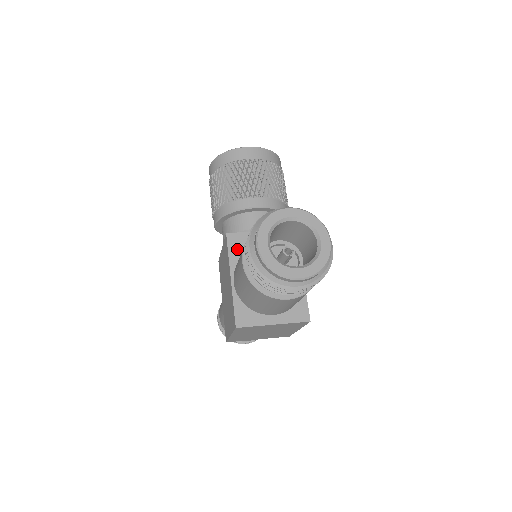
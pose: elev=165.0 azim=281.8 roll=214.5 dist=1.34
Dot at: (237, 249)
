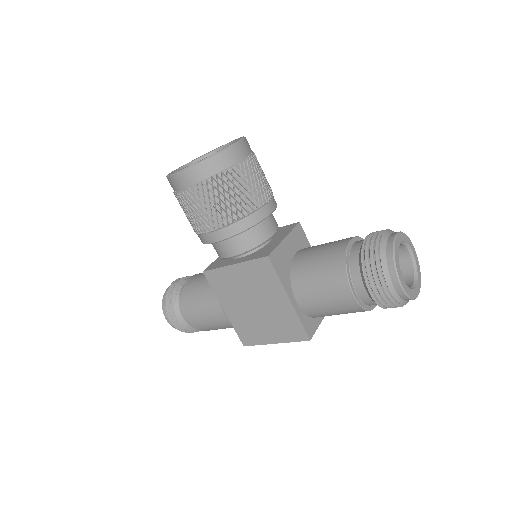
Dot at: (281, 267)
